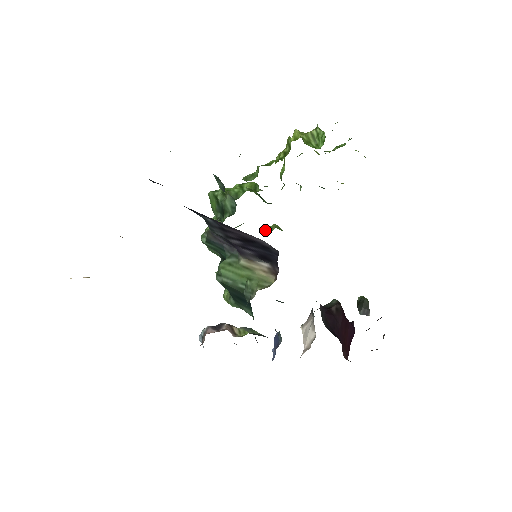
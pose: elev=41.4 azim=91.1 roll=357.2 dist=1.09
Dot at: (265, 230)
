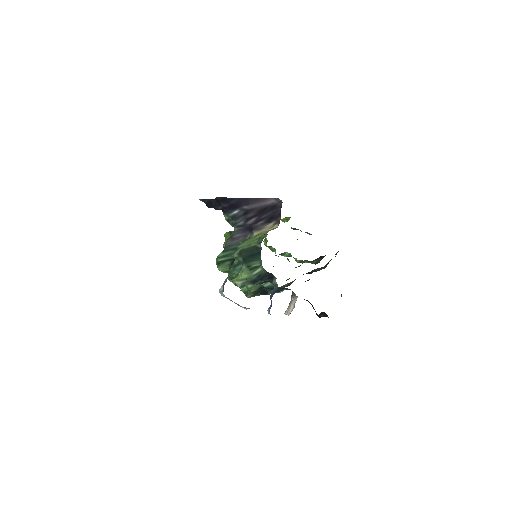
Dot at: occluded
